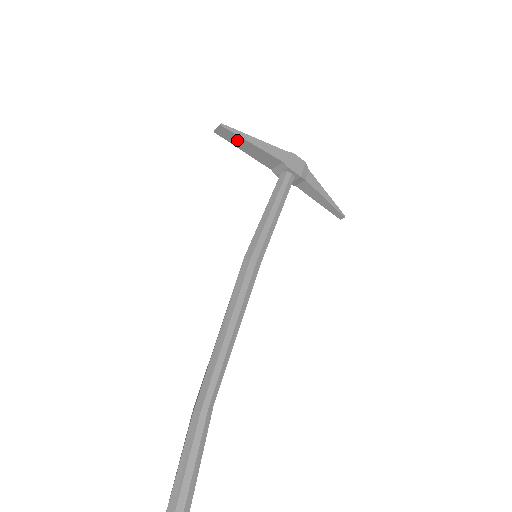
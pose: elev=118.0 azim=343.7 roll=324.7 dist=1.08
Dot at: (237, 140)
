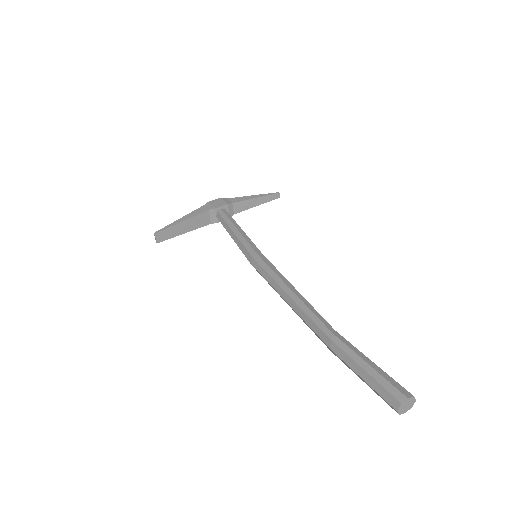
Dot at: (173, 231)
